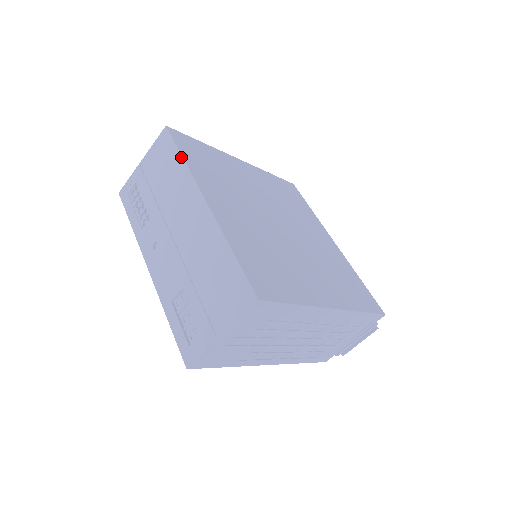
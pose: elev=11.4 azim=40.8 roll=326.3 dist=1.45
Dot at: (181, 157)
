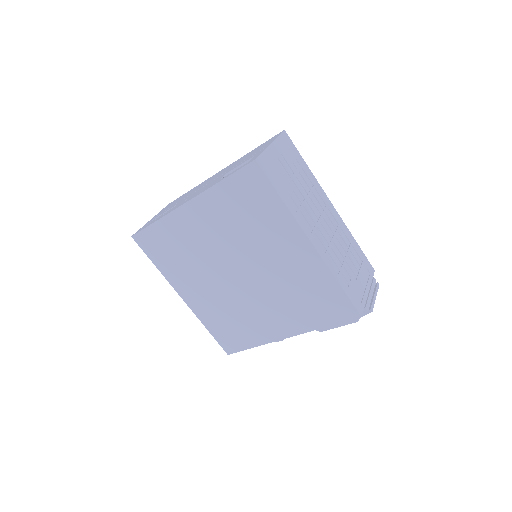
Dot at: (190, 190)
